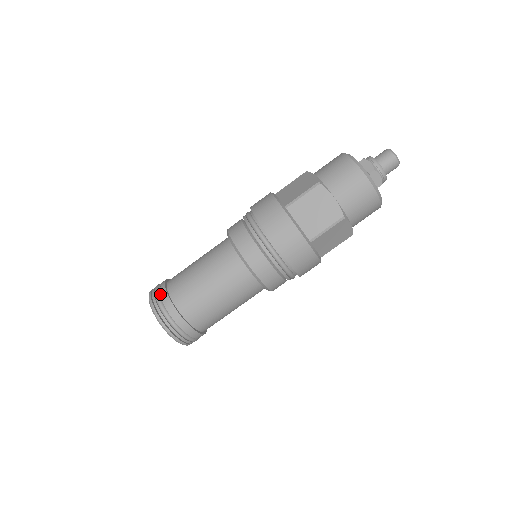
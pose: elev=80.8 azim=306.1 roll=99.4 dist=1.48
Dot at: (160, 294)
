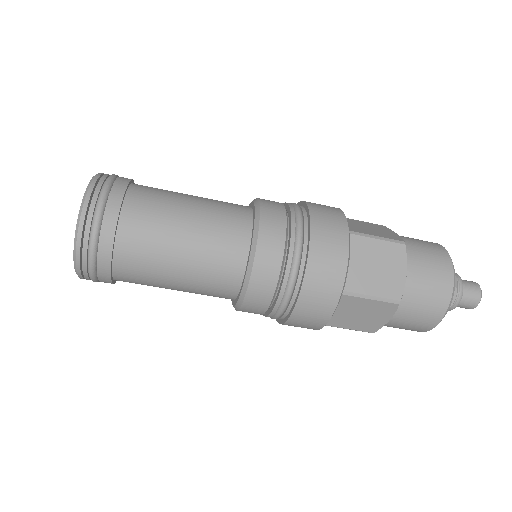
Dot at: (116, 183)
